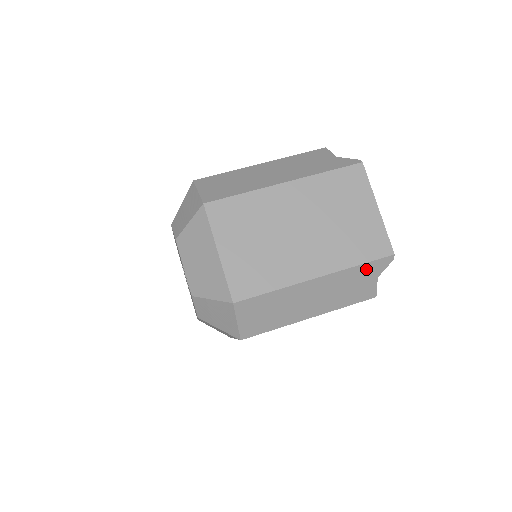
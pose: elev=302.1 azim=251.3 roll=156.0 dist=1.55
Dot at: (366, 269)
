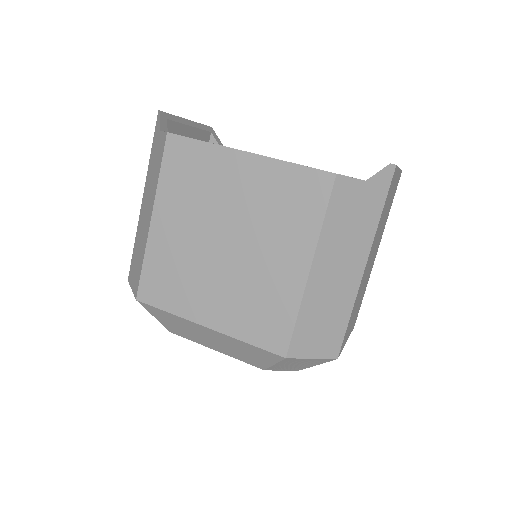
Dot at: occluded
